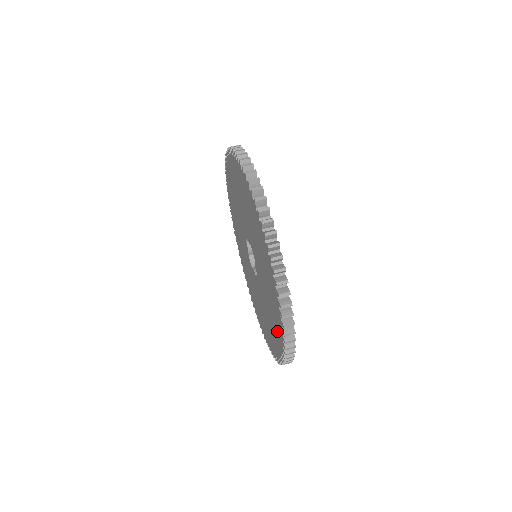
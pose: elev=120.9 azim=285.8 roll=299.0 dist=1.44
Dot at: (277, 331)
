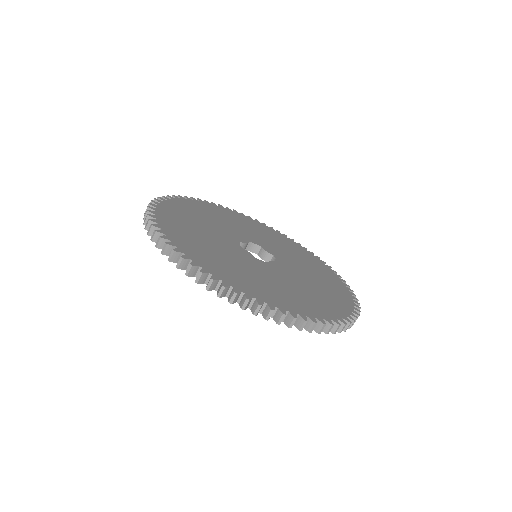
Dot at: occluded
